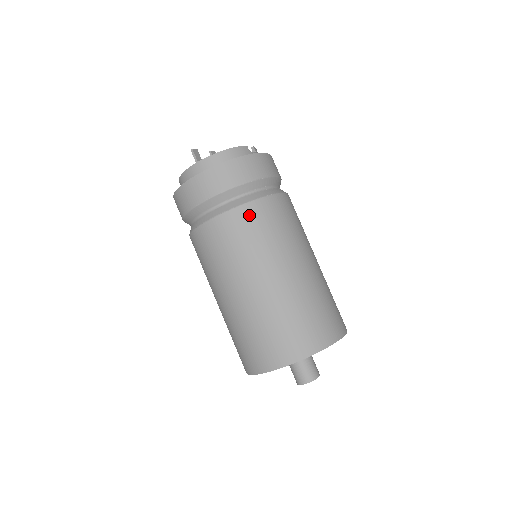
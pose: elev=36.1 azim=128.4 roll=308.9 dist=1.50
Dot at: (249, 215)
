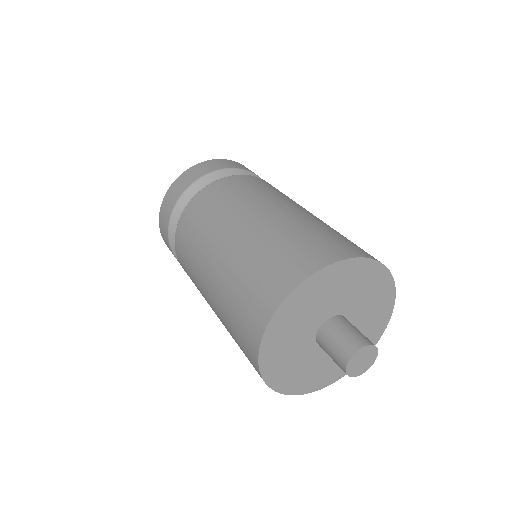
Dot at: (190, 214)
